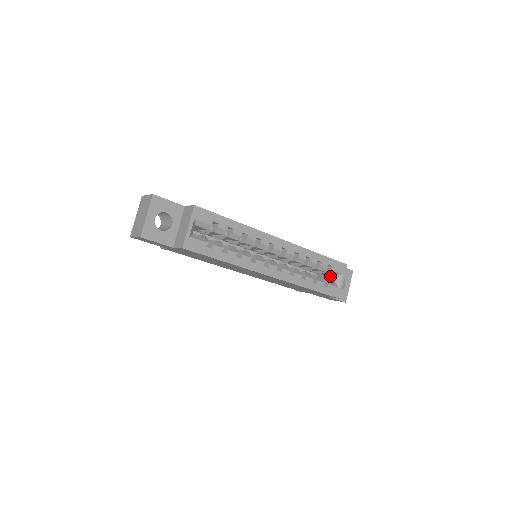
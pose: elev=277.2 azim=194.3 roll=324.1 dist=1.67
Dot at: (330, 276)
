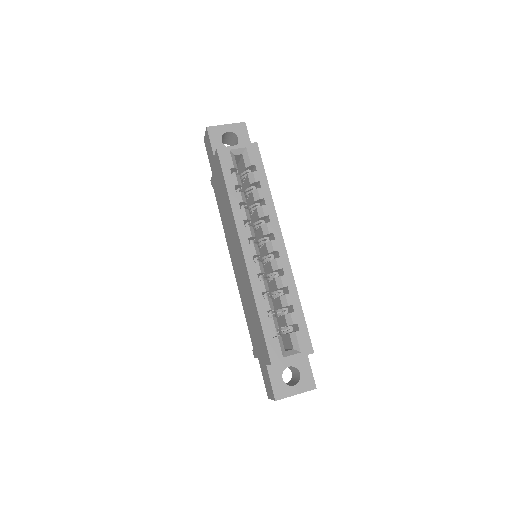
Dot at: (289, 349)
